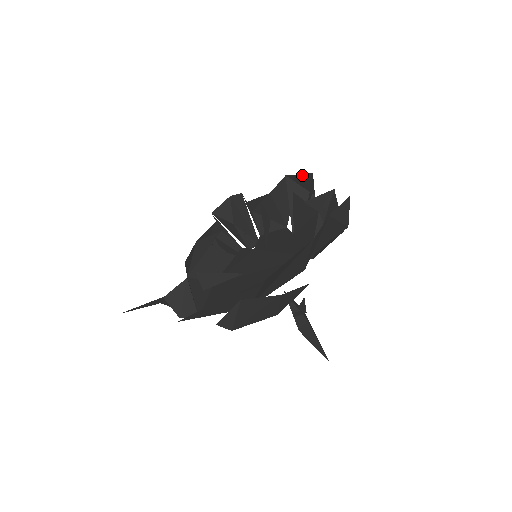
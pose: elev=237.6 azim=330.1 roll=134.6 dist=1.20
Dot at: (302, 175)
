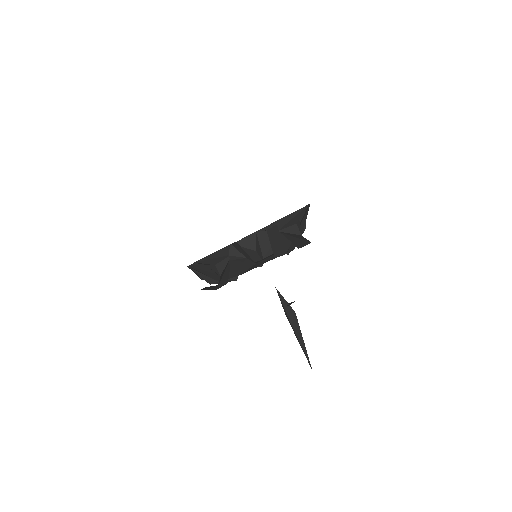
Dot at: (247, 237)
